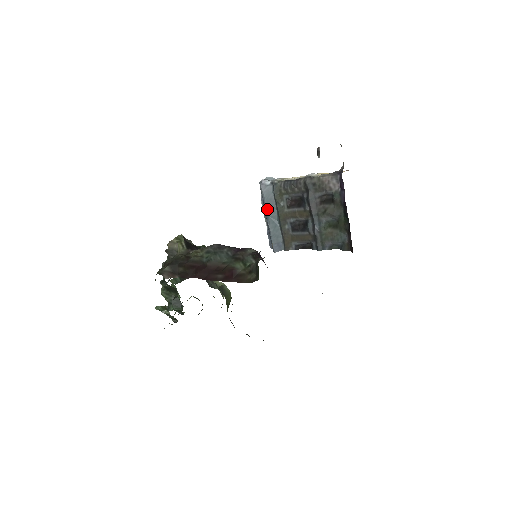
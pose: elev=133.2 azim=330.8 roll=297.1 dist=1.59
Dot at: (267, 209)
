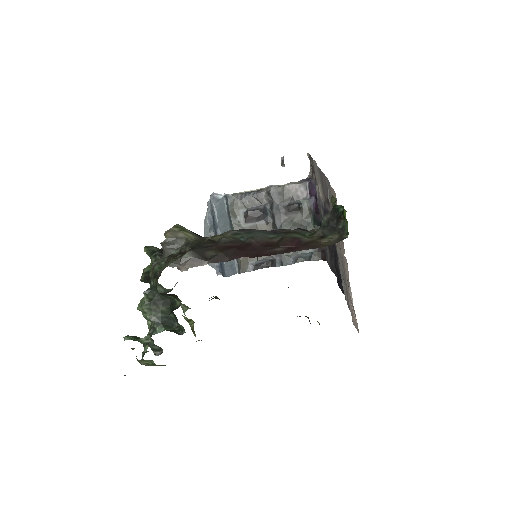
Dot at: (219, 226)
